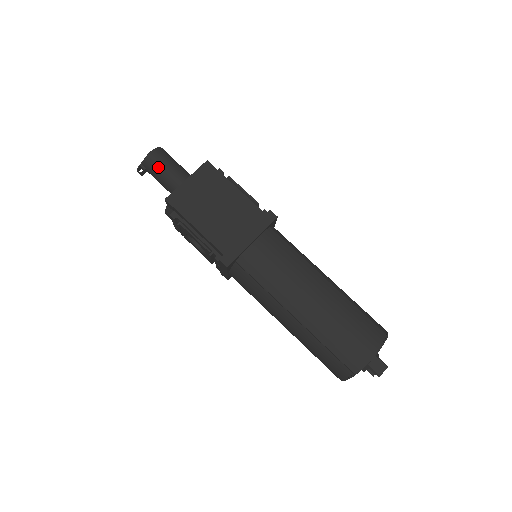
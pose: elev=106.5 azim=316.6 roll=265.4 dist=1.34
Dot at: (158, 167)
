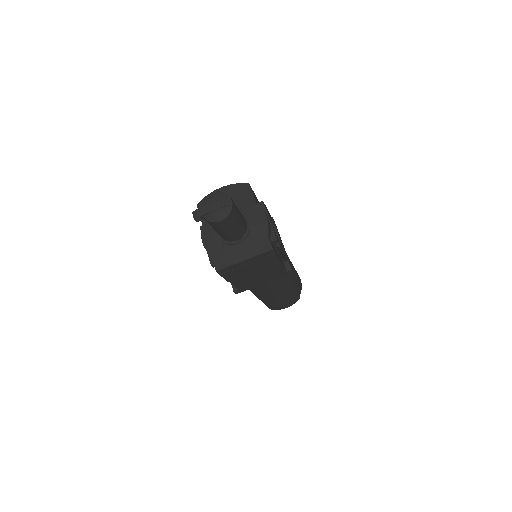
Dot at: (220, 230)
